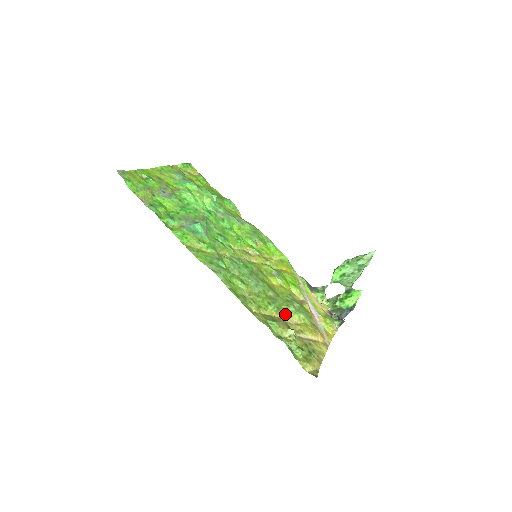
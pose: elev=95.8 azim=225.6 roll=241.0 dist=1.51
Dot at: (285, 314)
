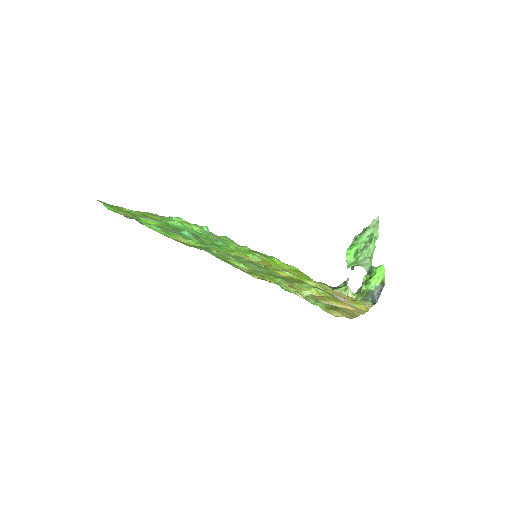
Dot at: (298, 287)
